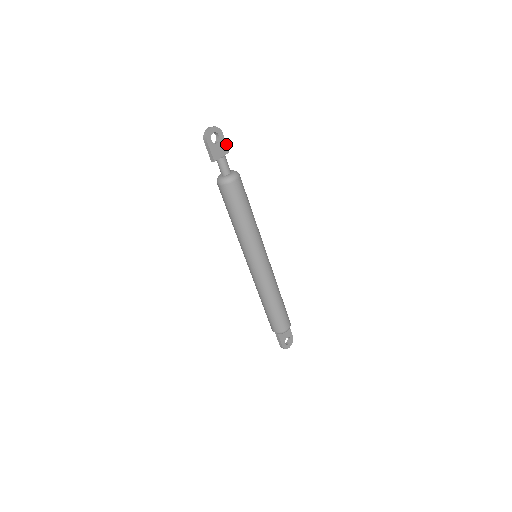
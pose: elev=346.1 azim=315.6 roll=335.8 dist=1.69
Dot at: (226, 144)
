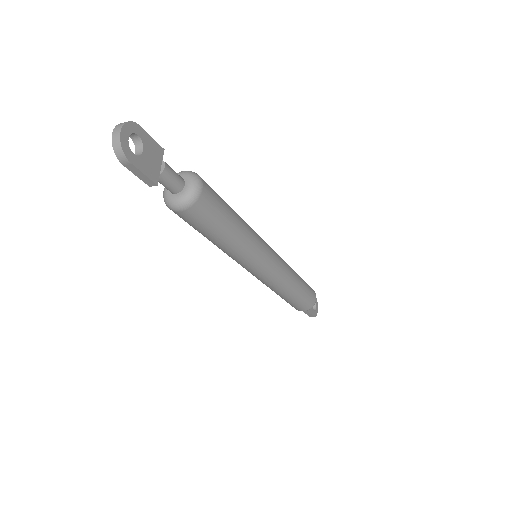
Dot at: (153, 140)
